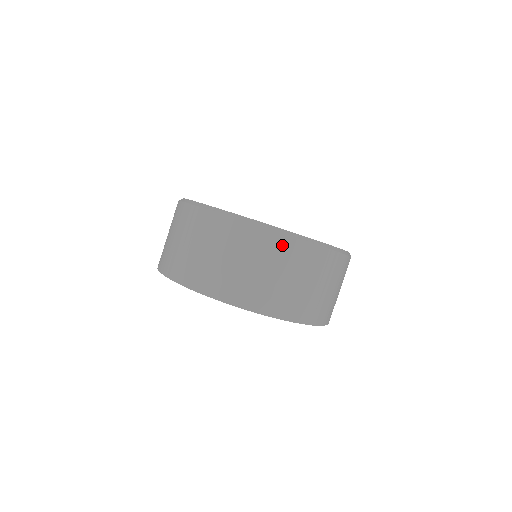
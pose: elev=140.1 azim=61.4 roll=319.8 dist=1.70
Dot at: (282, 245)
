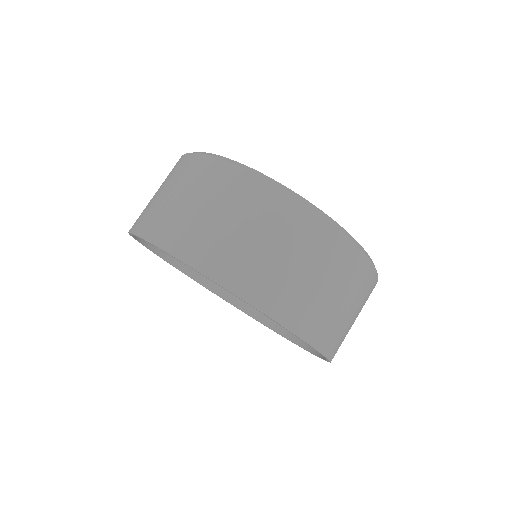
Dot at: (210, 169)
